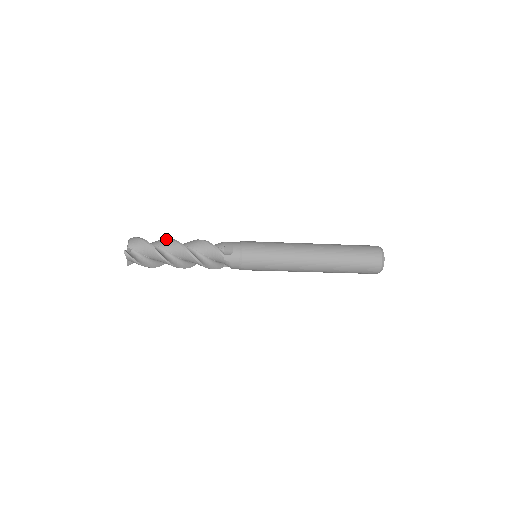
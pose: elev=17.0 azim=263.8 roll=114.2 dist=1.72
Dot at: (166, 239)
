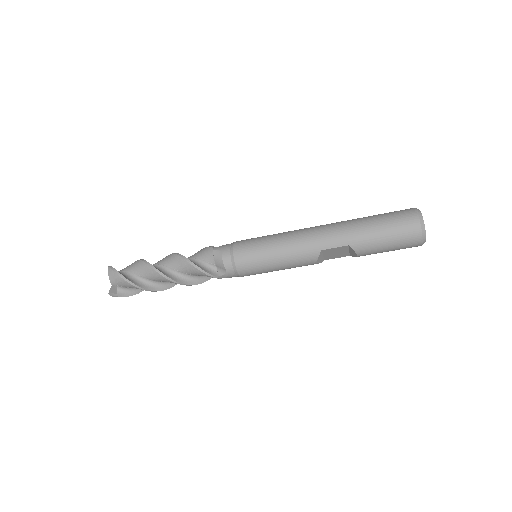
Dot at: occluded
